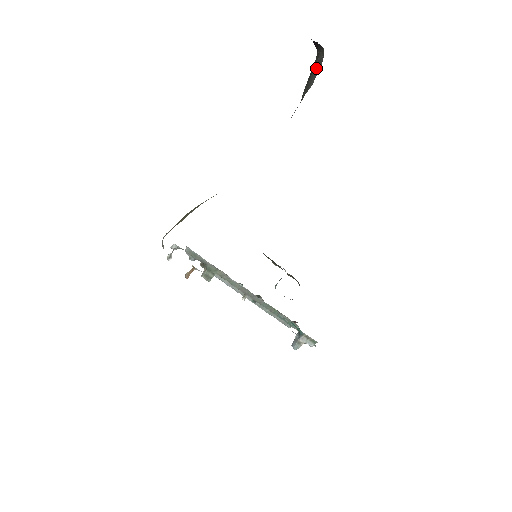
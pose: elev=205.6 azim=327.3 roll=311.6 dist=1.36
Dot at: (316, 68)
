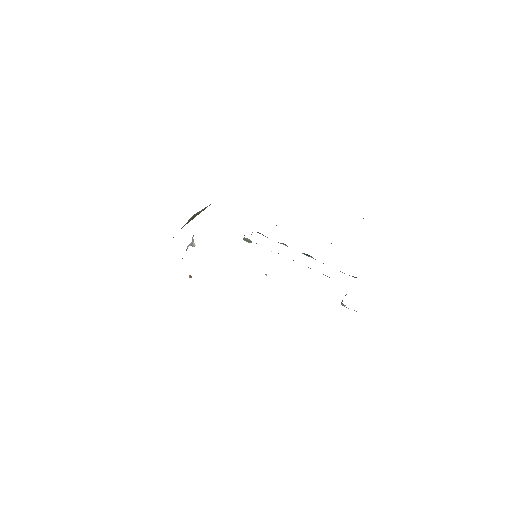
Dot at: occluded
